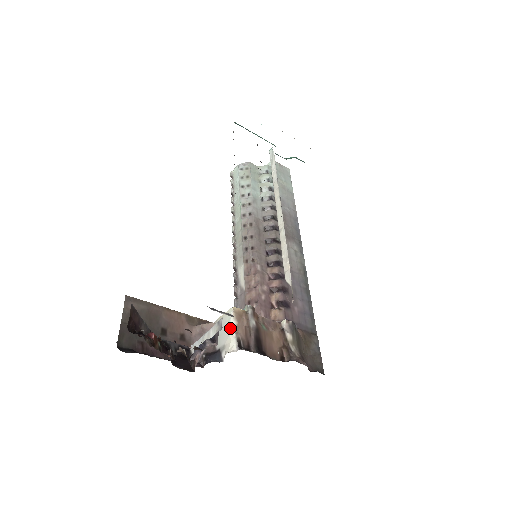
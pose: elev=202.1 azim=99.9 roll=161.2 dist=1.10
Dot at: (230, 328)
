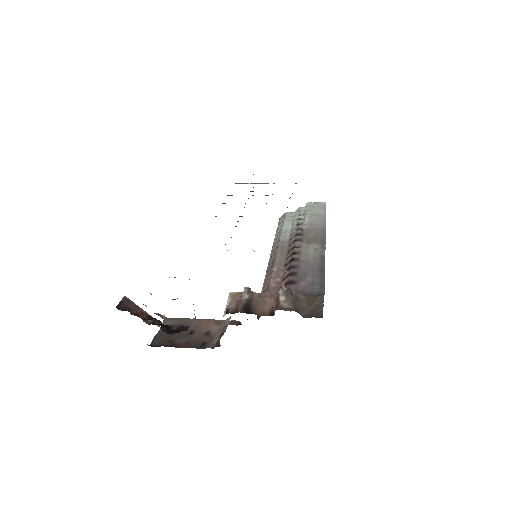
Dot at: (226, 306)
